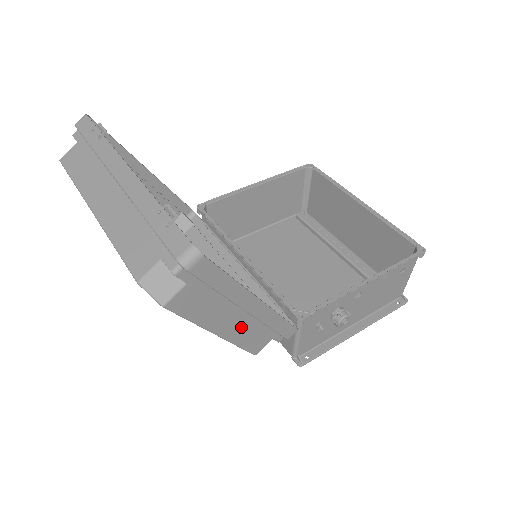
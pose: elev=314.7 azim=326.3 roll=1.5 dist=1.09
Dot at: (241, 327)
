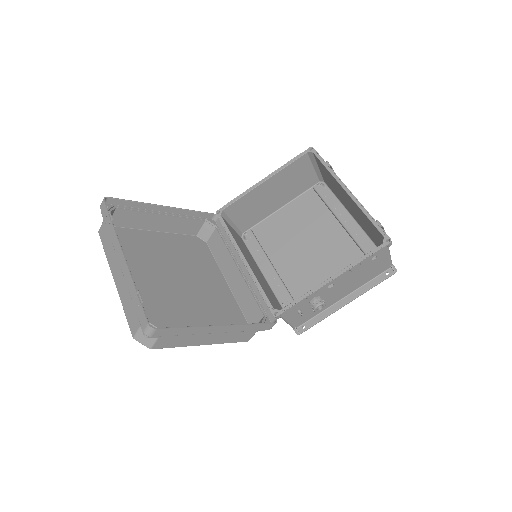
Dot at: (221, 336)
